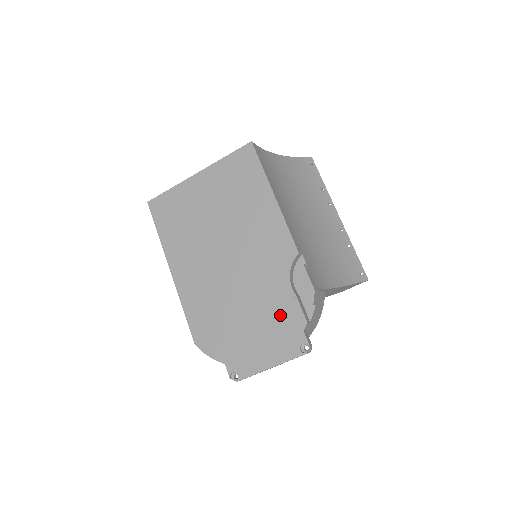
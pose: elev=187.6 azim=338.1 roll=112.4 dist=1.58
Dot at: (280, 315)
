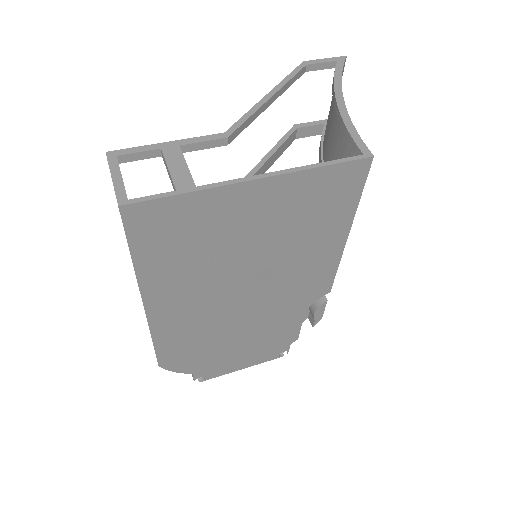
Dot at: (276, 337)
